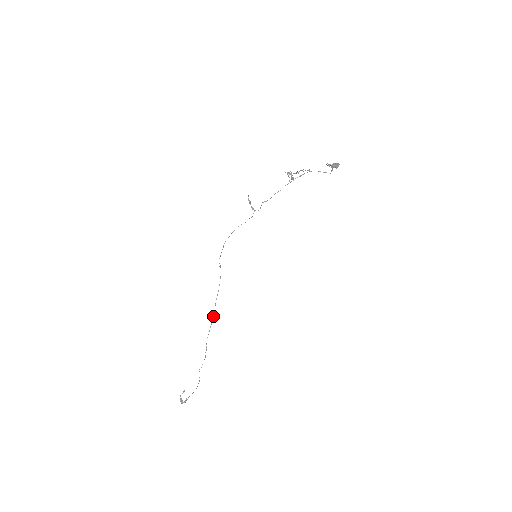
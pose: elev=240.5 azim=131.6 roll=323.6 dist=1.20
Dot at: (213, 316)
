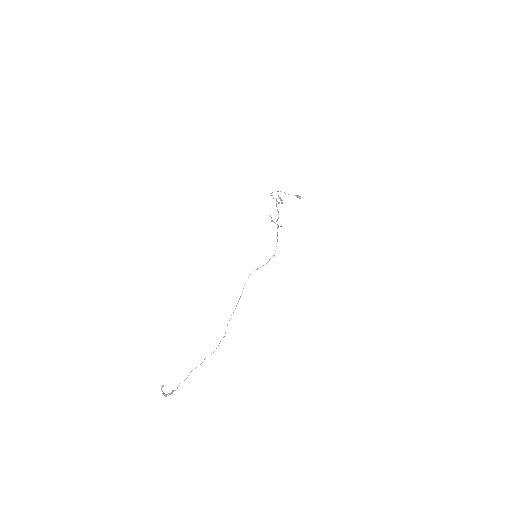
Dot at: occluded
